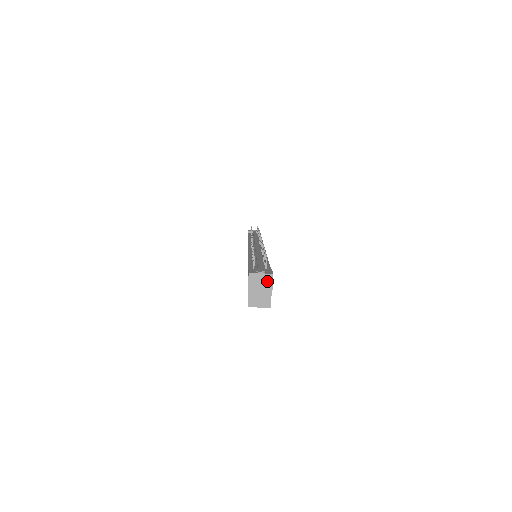
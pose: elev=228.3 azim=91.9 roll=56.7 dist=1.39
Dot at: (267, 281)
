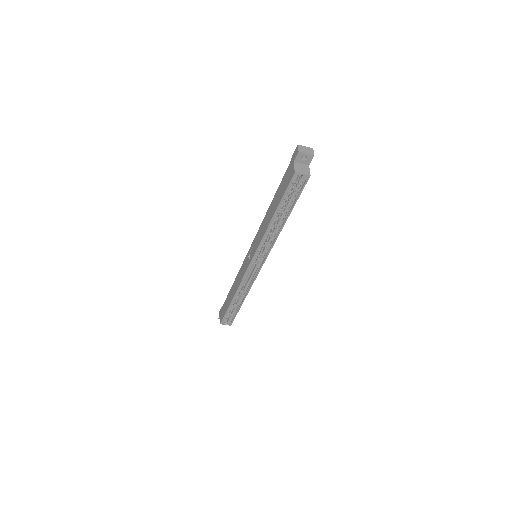
Dot at: (310, 151)
